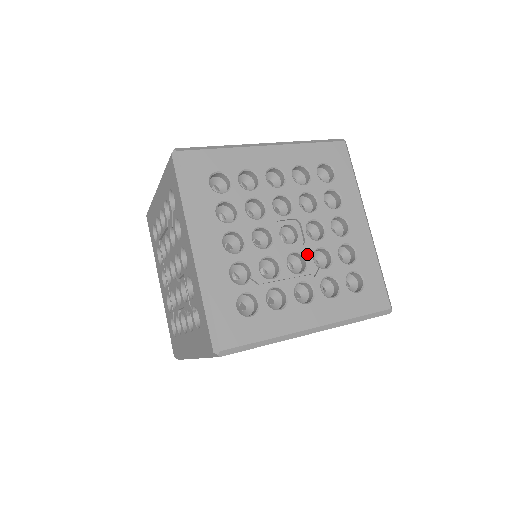
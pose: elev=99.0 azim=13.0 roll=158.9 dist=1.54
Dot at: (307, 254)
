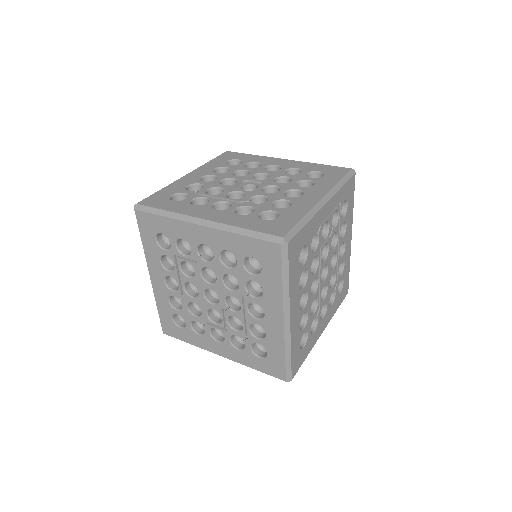
Dot at: (249, 194)
